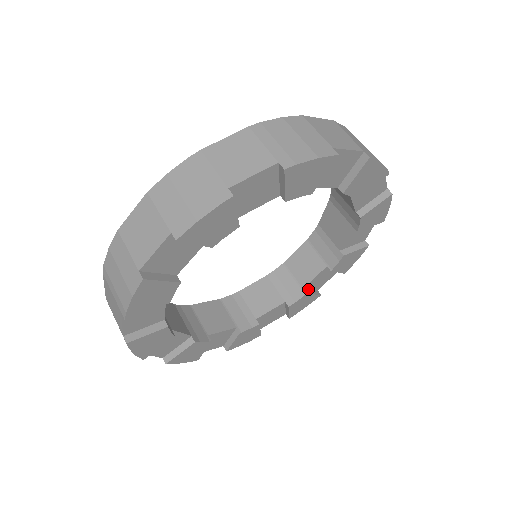
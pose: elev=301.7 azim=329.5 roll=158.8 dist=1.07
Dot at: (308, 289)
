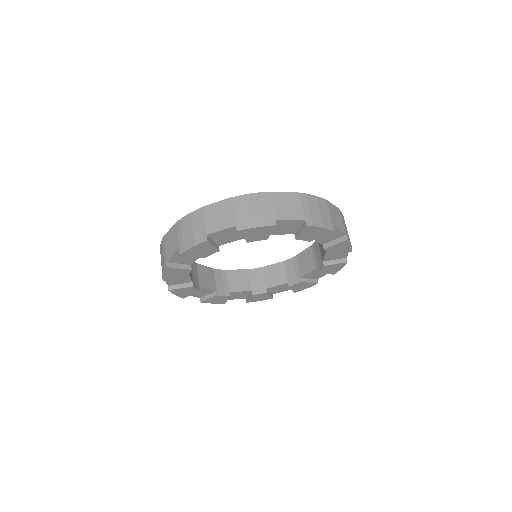
Dot at: (269, 290)
